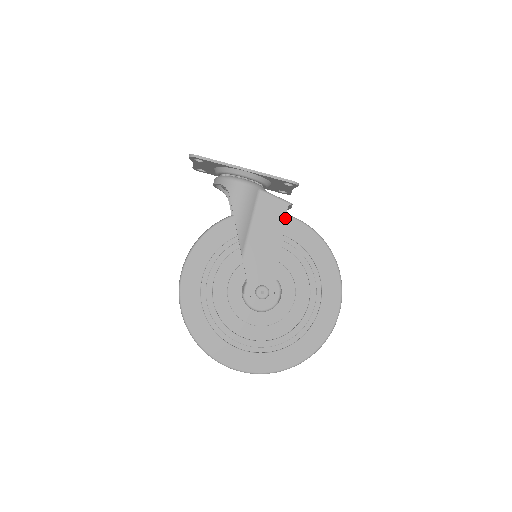
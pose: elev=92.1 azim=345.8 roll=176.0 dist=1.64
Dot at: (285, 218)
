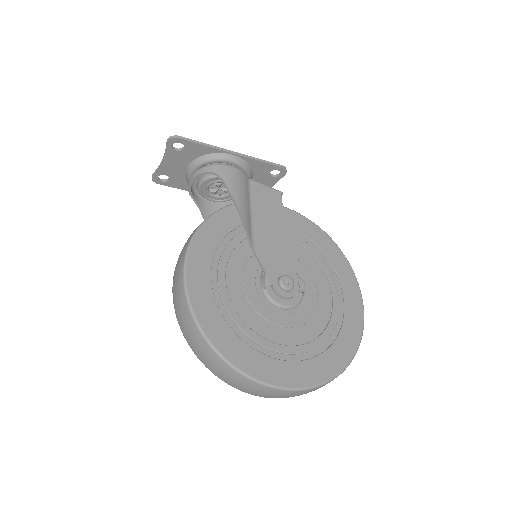
Dot at: (282, 205)
